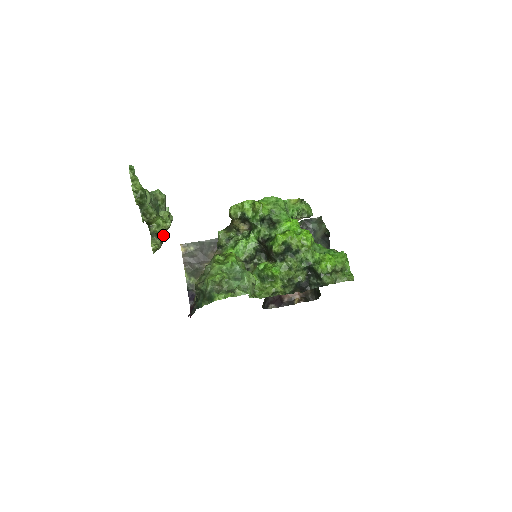
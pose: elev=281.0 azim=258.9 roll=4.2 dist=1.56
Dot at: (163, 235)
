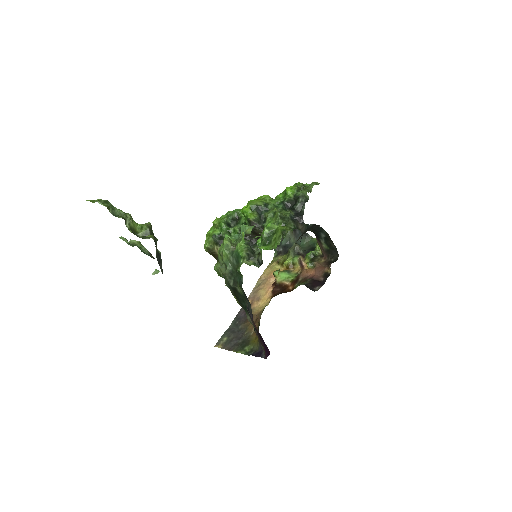
Dot at: (152, 234)
